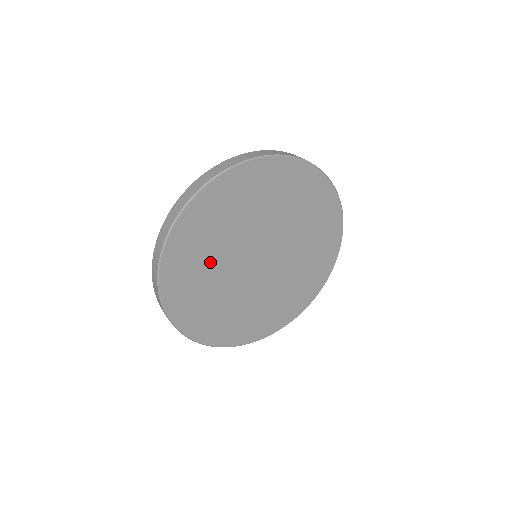
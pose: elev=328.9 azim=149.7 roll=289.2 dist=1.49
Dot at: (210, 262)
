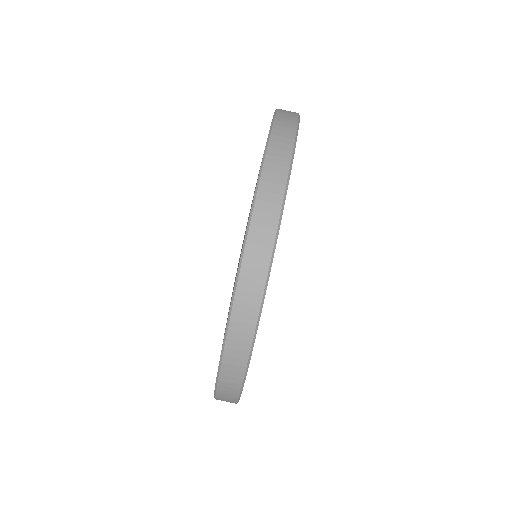
Dot at: occluded
